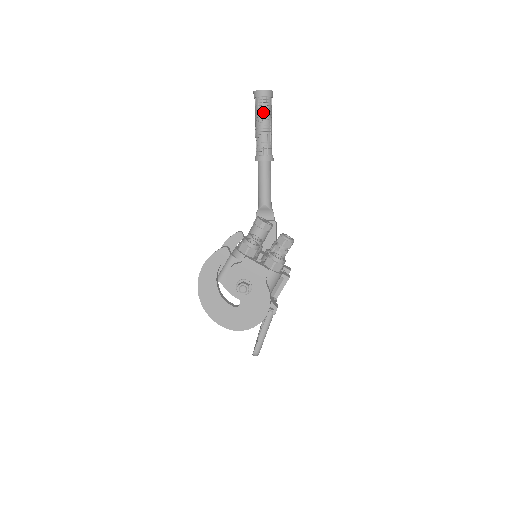
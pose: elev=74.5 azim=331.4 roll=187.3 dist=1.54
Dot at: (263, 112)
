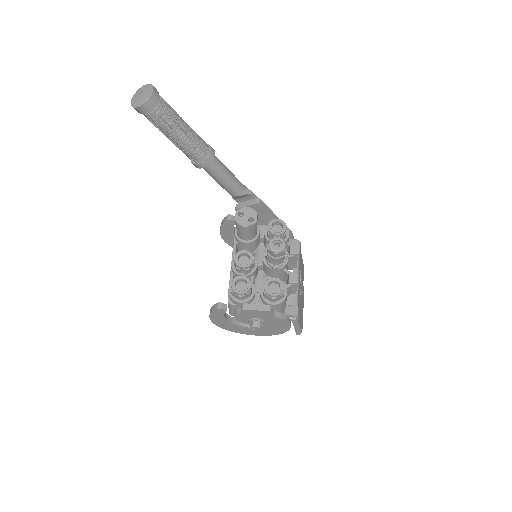
Dot at: (161, 125)
